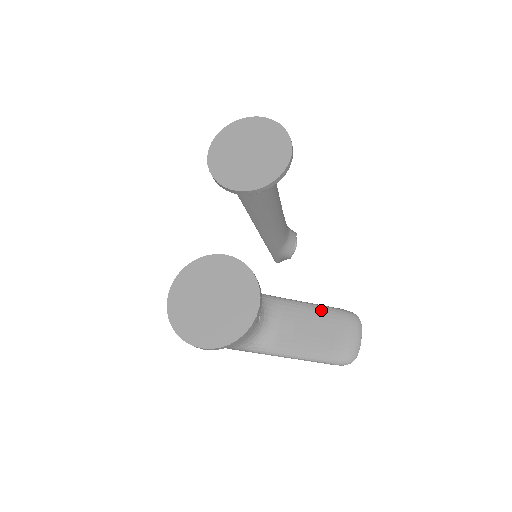
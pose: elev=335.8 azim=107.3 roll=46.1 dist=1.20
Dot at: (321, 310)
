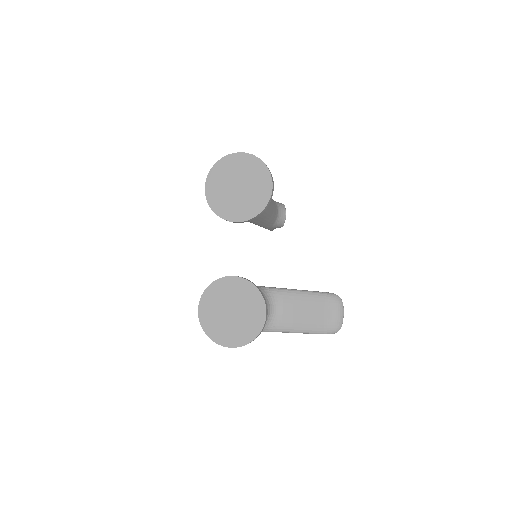
Dot at: (312, 296)
